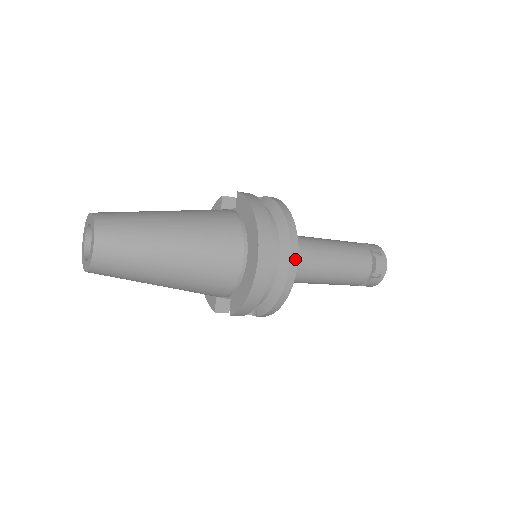
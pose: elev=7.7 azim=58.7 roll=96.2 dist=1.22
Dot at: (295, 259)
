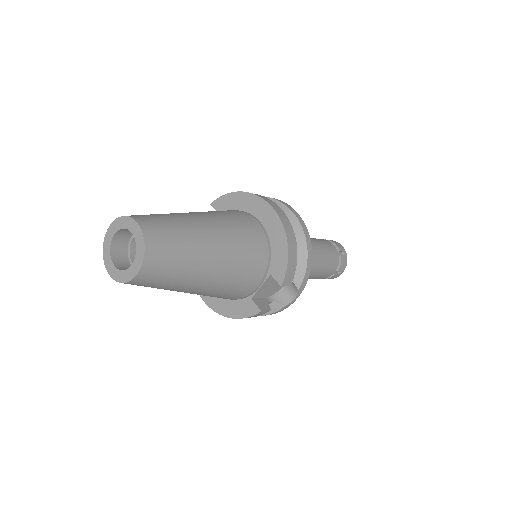
Dot at: (295, 212)
